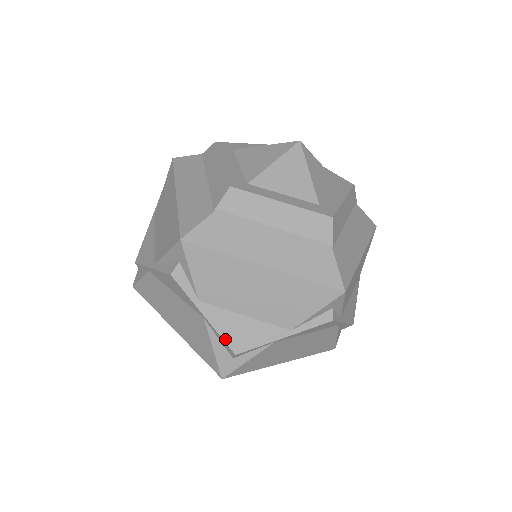
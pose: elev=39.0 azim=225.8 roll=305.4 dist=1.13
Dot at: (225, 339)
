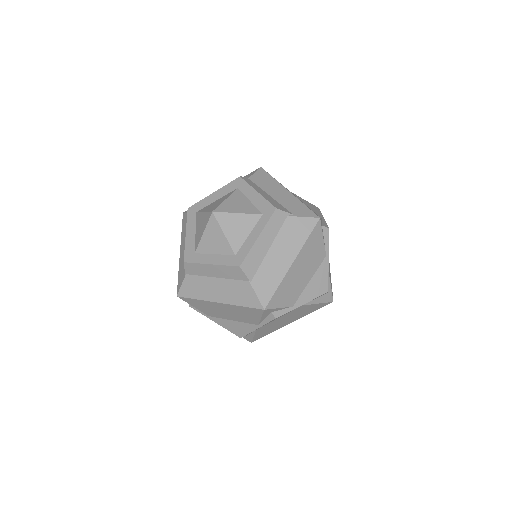
Dot at: (231, 332)
